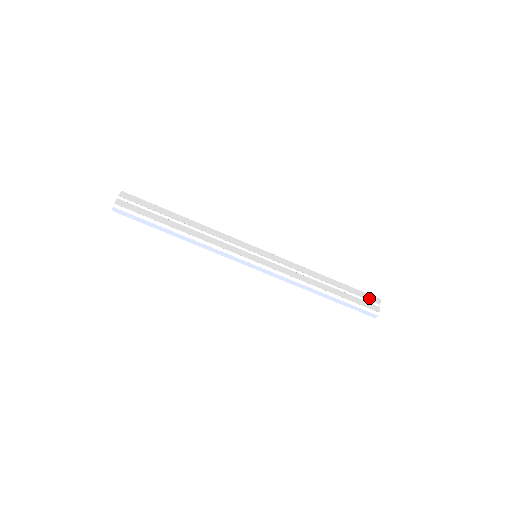
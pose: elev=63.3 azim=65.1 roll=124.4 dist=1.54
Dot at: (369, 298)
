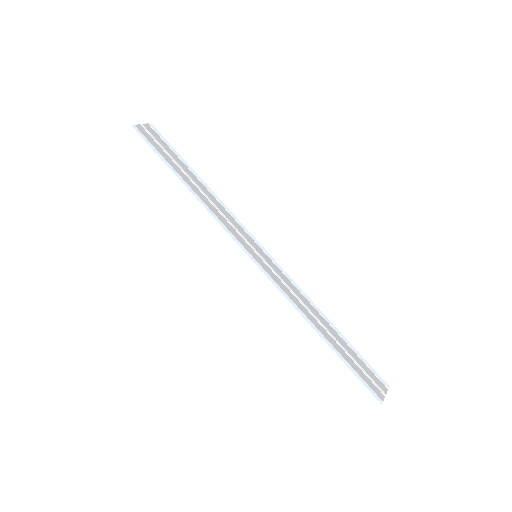
Dot at: (374, 378)
